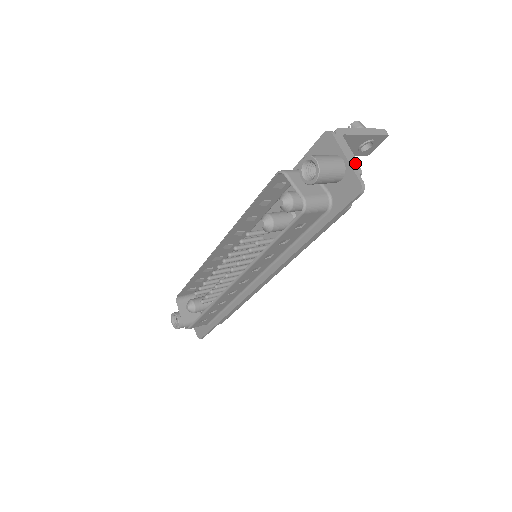
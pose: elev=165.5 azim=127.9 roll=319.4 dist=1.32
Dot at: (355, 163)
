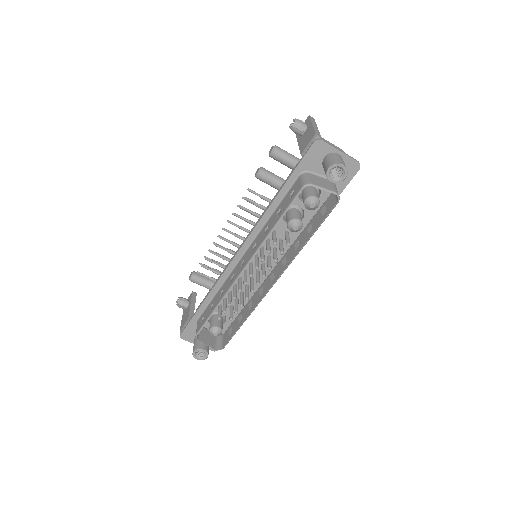
Dot at: (343, 152)
